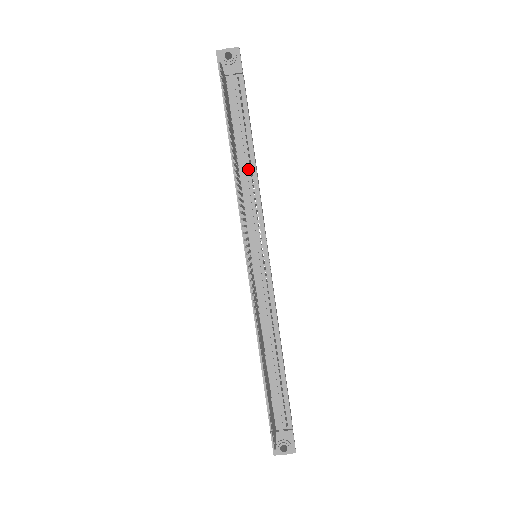
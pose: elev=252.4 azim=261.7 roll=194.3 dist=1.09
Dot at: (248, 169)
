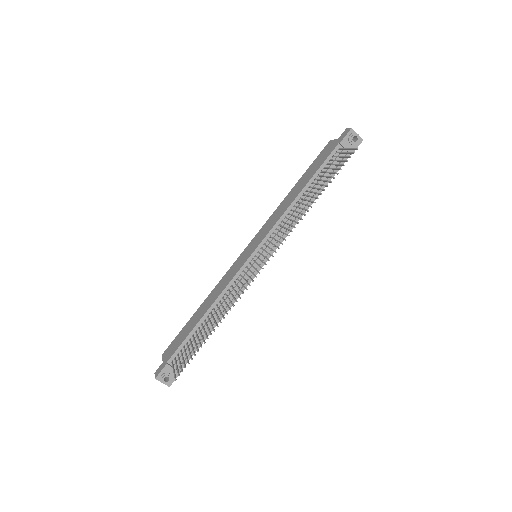
Dot at: (302, 207)
